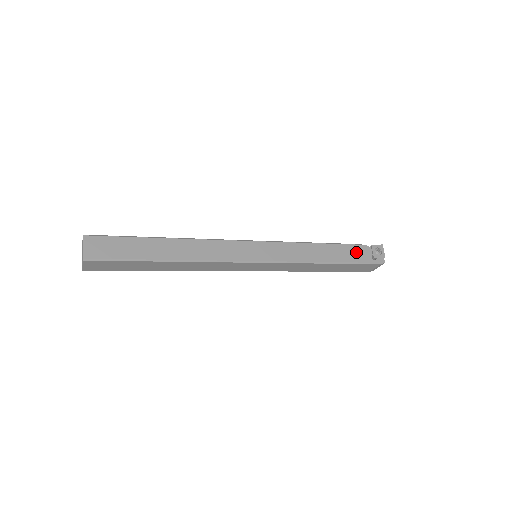
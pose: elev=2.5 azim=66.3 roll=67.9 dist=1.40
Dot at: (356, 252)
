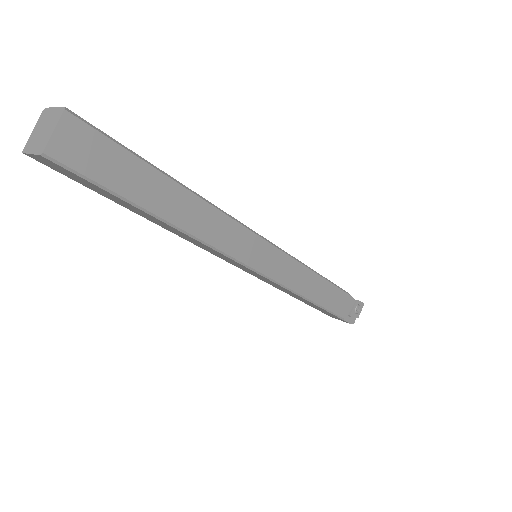
Dot at: (342, 302)
